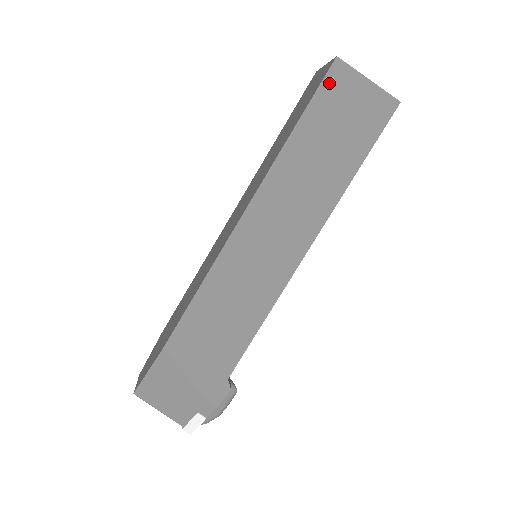
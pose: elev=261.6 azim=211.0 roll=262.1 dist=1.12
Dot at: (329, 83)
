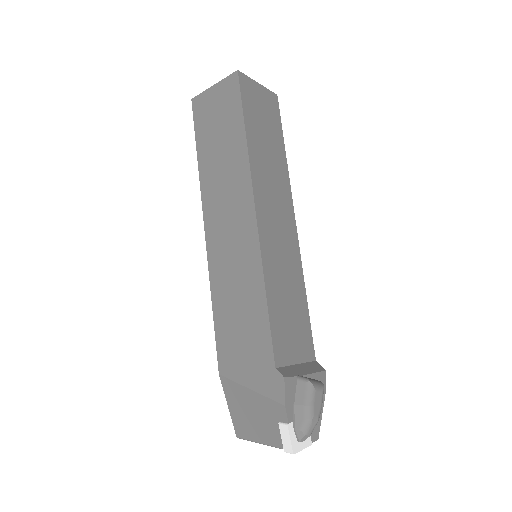
Dot at: (197, 114)
